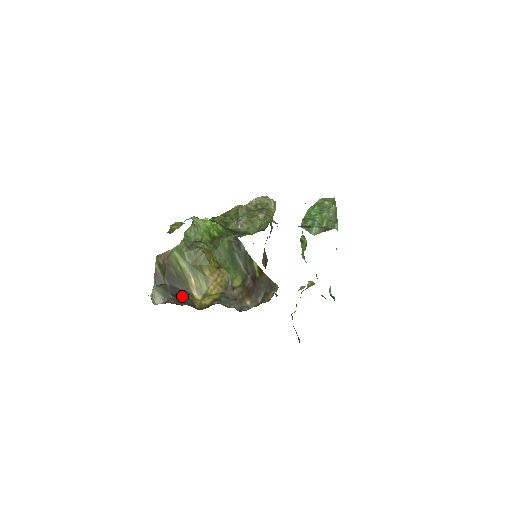
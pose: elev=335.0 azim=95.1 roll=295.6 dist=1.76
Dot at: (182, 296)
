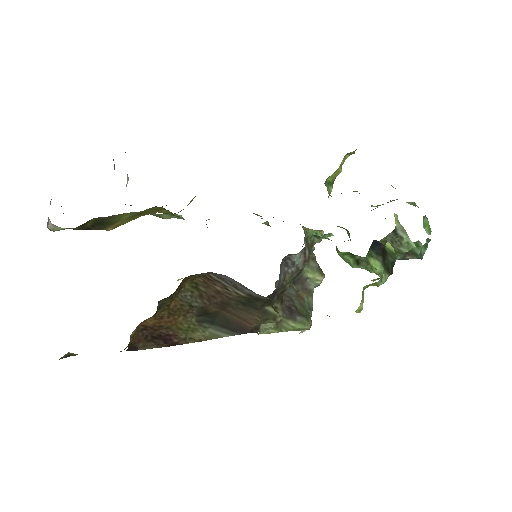
Dot at: occluded
